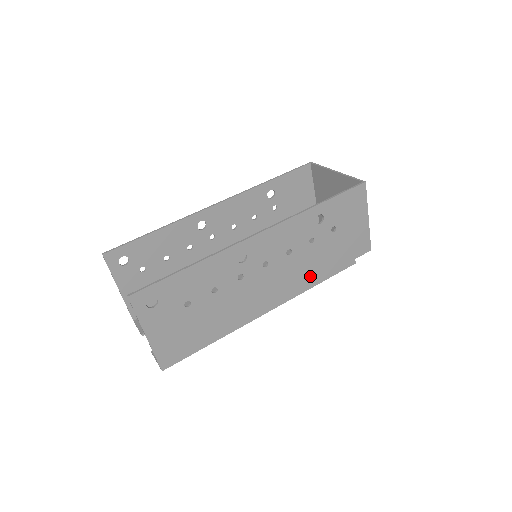
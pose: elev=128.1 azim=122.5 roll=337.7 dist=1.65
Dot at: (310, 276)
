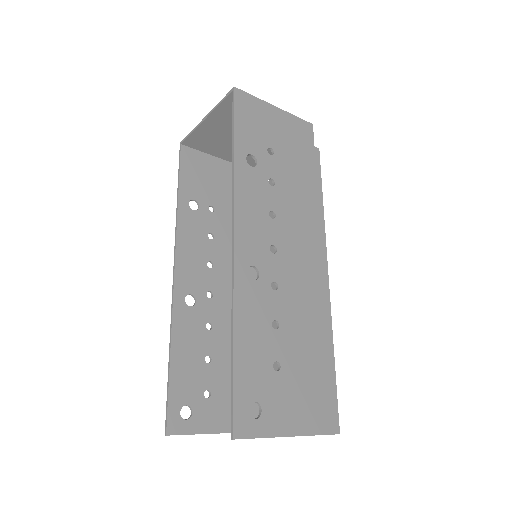
Dot at: (310, 206)
